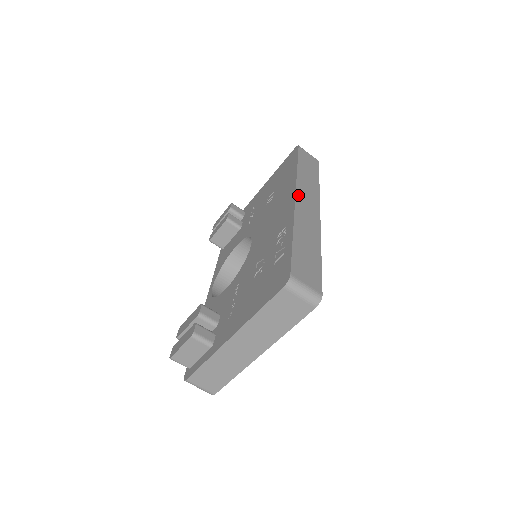
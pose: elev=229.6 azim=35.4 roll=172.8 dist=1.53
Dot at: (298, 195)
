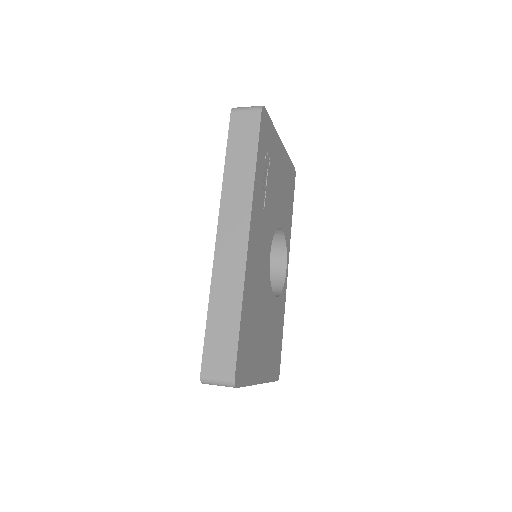
Dot at: (220, 231)
